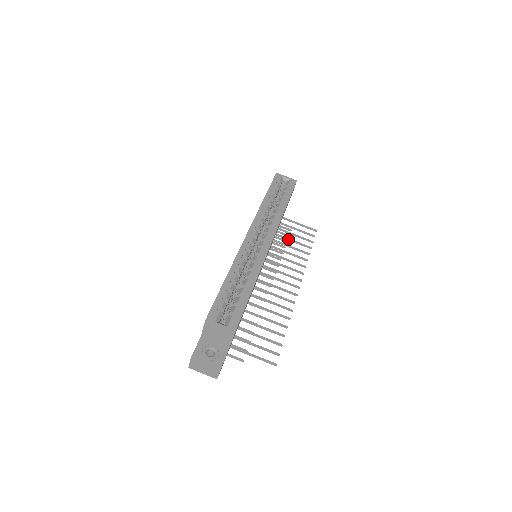
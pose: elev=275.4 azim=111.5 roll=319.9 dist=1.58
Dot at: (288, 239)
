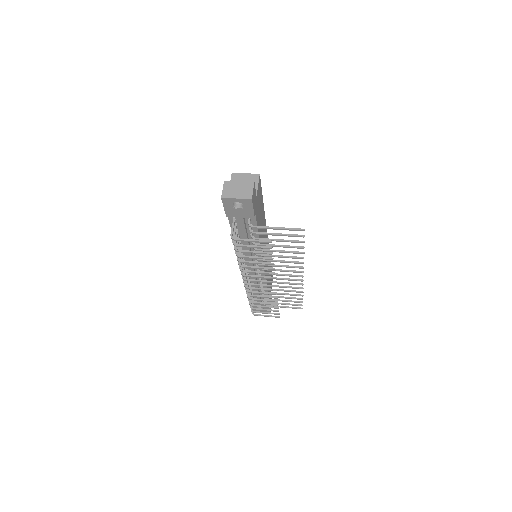
Dot at: (279, 296)
